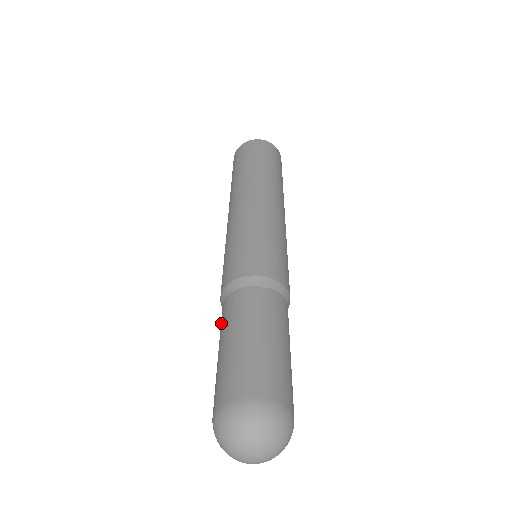
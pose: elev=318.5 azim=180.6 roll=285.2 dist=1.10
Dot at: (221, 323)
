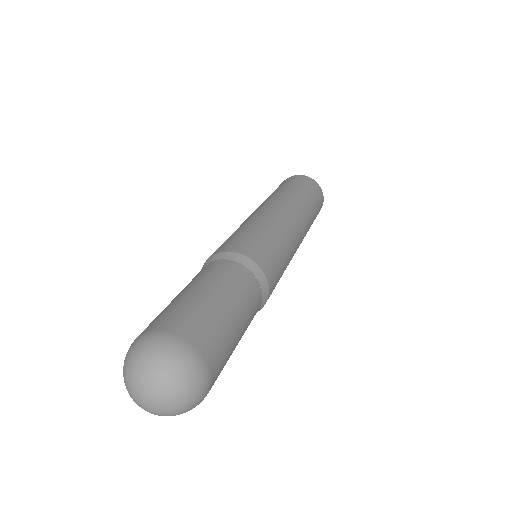
Dot at: occluded
